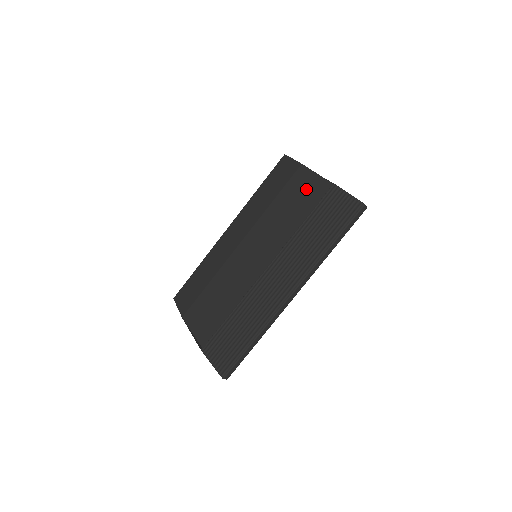
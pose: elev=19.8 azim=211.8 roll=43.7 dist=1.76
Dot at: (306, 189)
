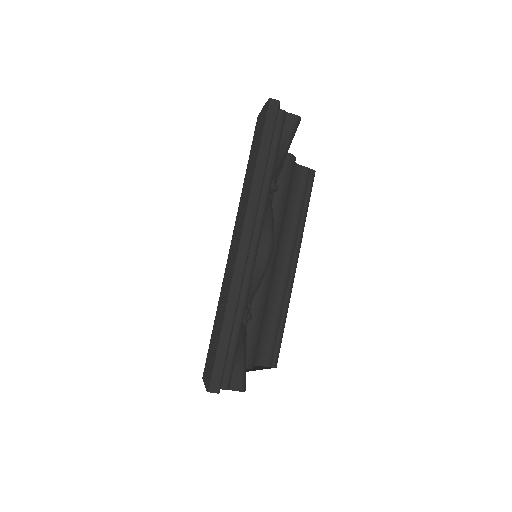
Dot at: occluded
